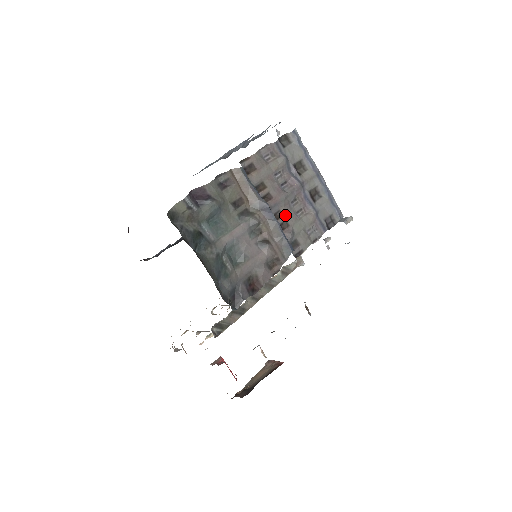
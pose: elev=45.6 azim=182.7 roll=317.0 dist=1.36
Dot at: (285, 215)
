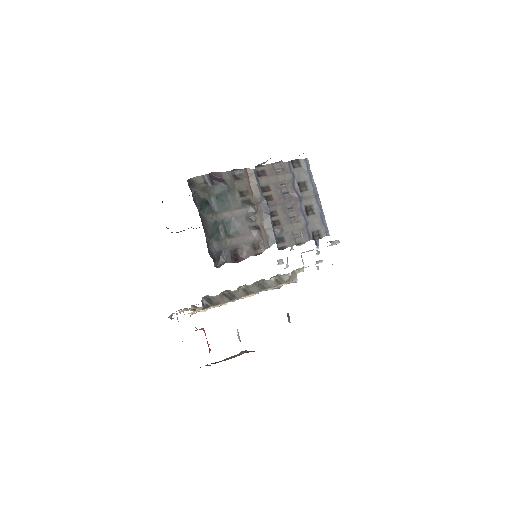
Dot at: (280, 216)
